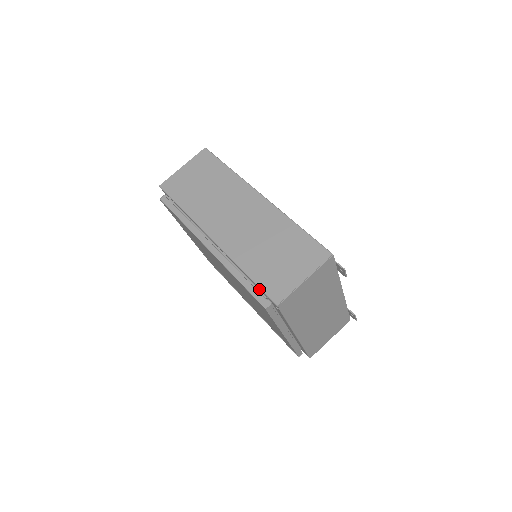
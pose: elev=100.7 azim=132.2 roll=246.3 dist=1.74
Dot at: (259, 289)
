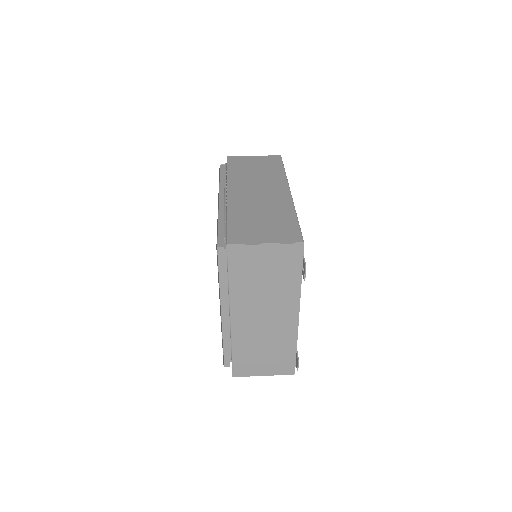
Dot at: (226, 232)
